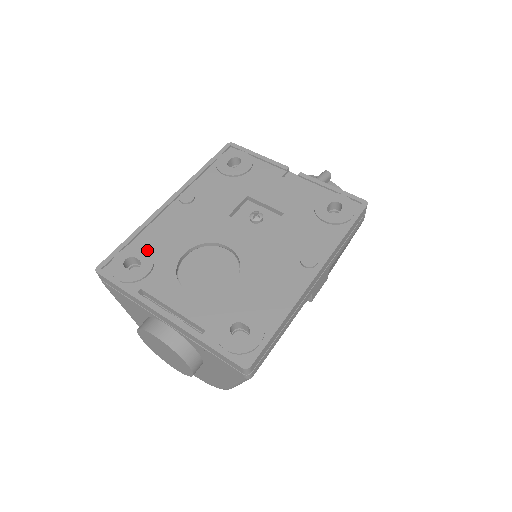
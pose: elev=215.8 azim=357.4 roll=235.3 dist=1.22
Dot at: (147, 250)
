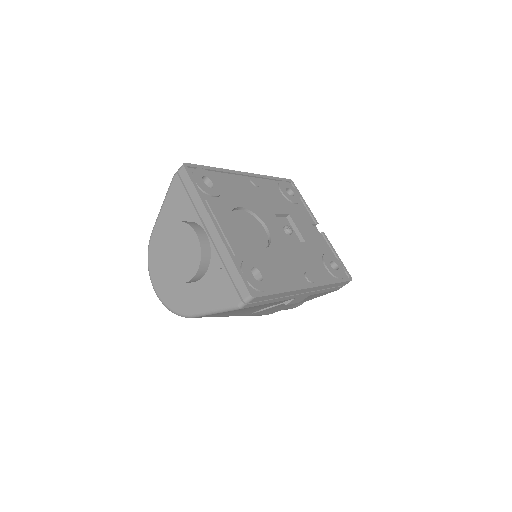
Dot at: (220, 184)
